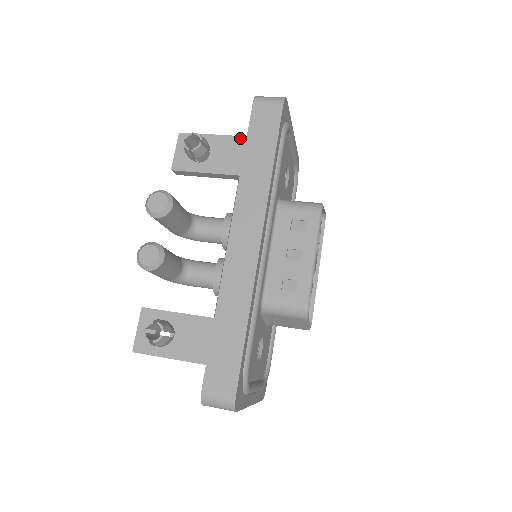
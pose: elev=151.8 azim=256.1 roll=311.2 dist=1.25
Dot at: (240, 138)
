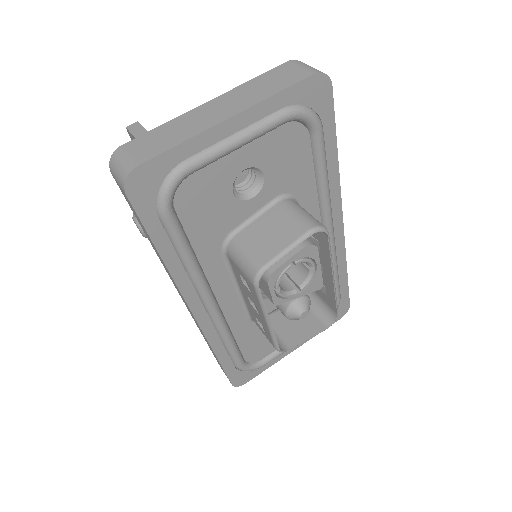
Dot at: occluded
